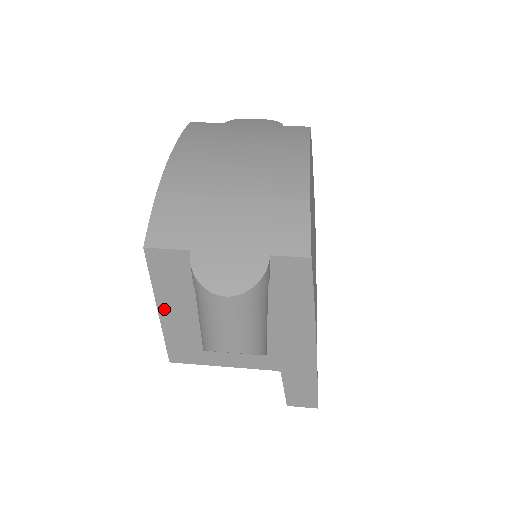
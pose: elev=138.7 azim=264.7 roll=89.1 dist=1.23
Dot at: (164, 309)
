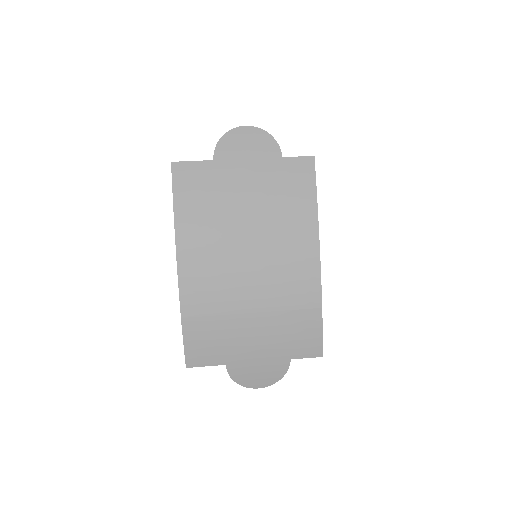
Dot at: occluded
